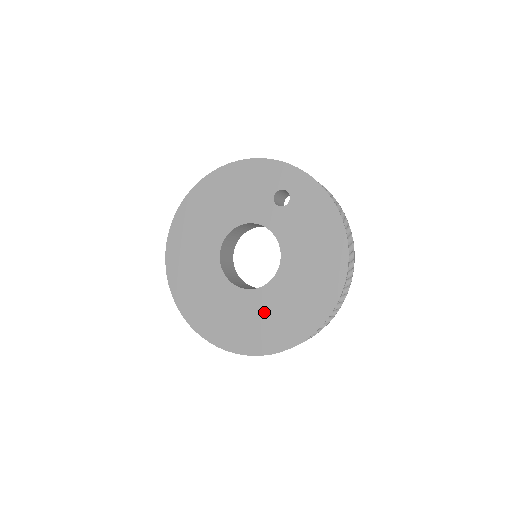
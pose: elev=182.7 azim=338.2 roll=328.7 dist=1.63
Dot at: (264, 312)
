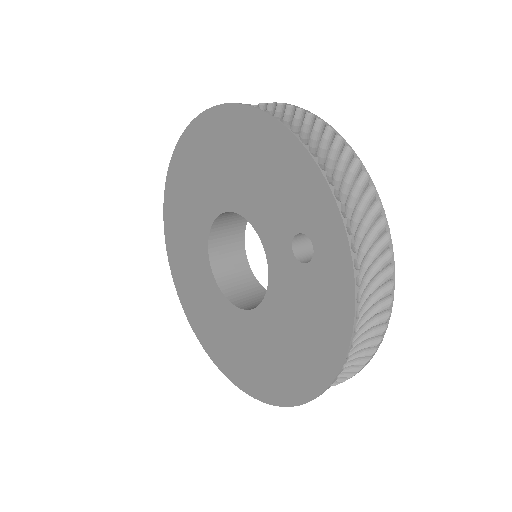
Dot at: (220, 323)
